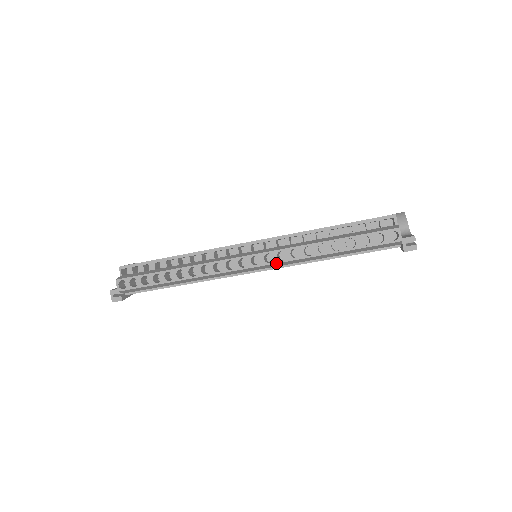
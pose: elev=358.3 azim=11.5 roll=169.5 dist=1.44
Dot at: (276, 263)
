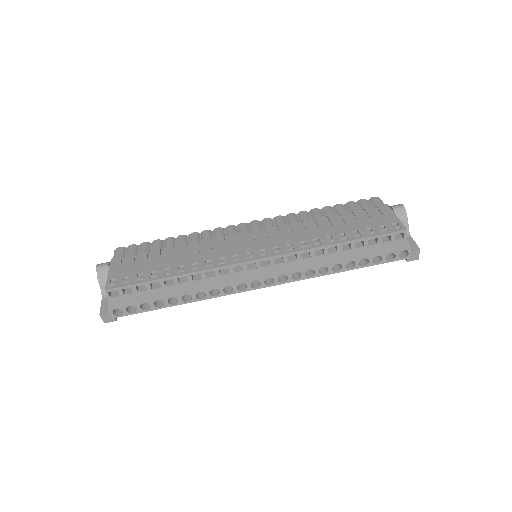
Dot at: occluded
